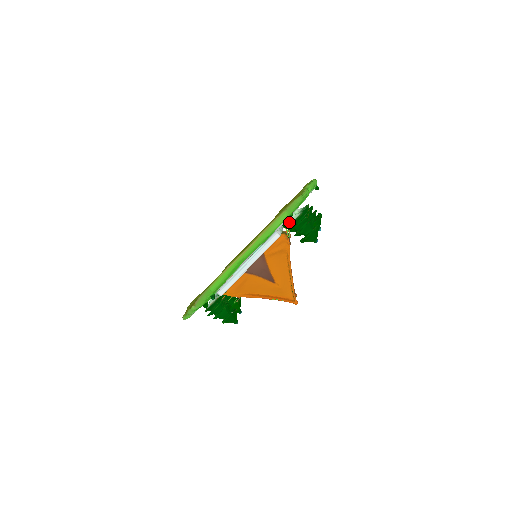
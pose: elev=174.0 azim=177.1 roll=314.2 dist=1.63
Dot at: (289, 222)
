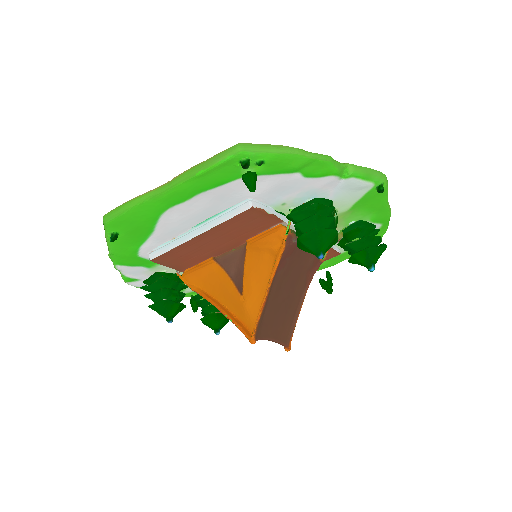
Dot at: (250, 173)
